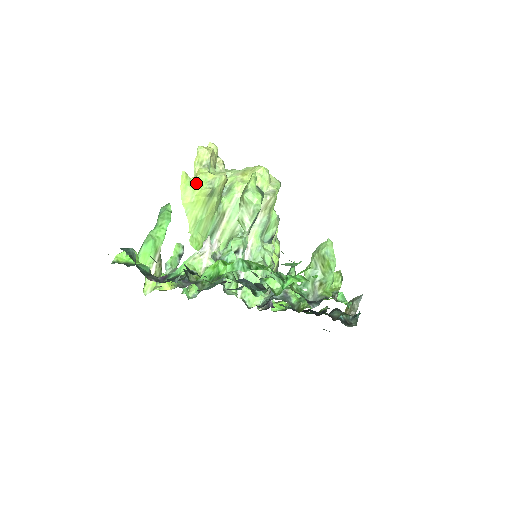
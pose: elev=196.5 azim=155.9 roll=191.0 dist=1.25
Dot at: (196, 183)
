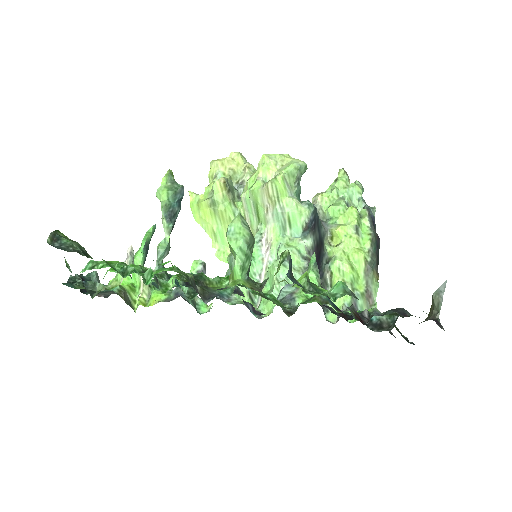
Dot at: (201, 198)
